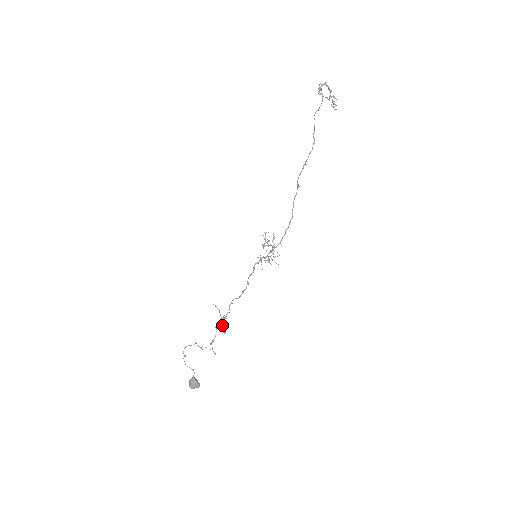
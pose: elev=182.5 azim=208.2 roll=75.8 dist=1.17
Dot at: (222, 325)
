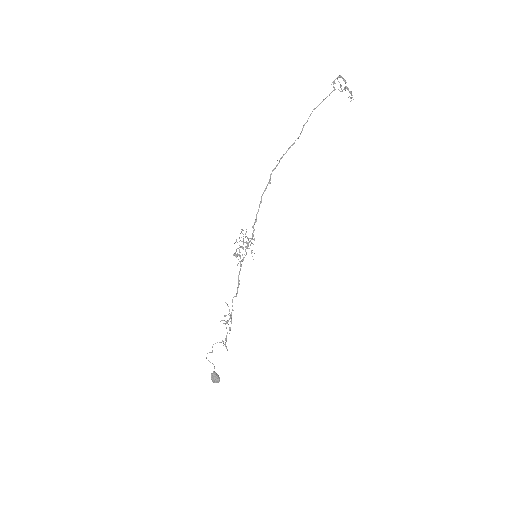
Dot at: (226, 322)
